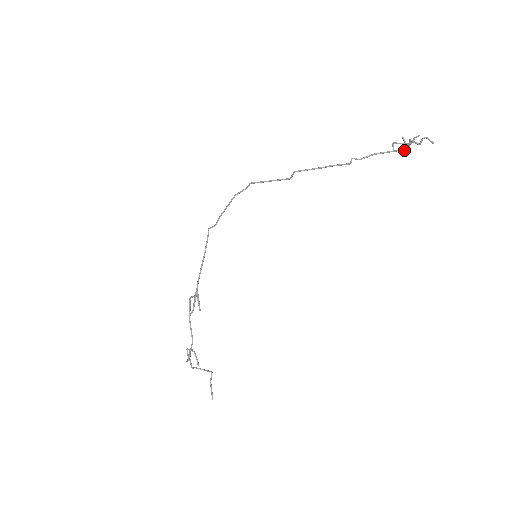
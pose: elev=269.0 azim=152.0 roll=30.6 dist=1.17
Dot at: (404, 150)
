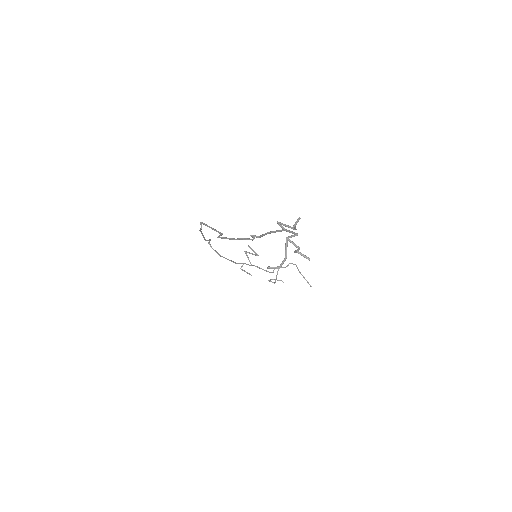
Dot at: occluded
